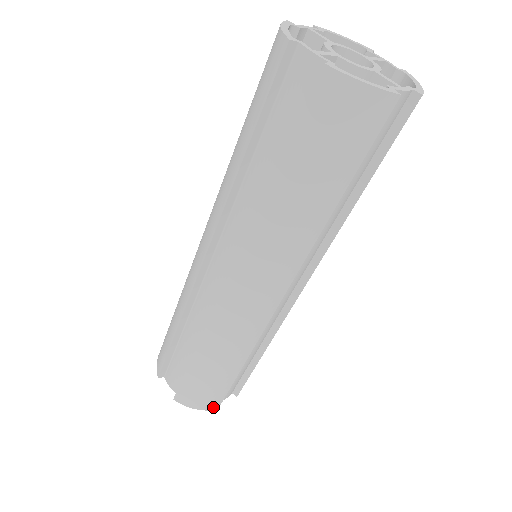
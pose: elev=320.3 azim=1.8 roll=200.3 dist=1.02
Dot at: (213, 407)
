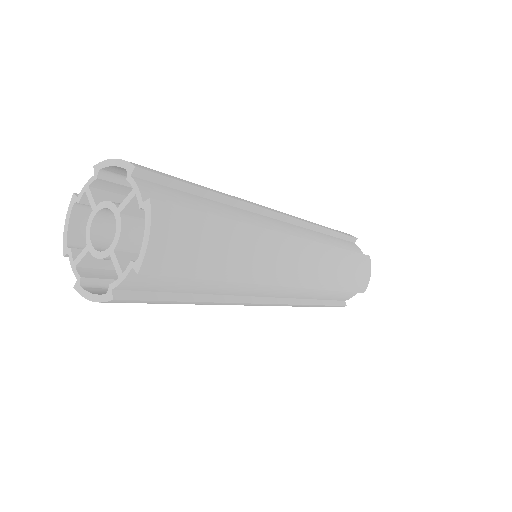
Dot at: occluded
